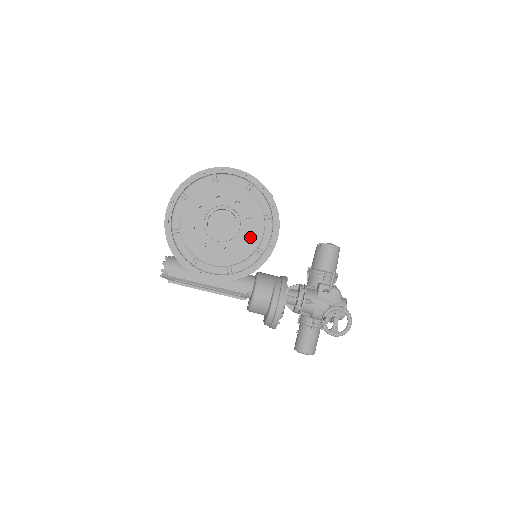
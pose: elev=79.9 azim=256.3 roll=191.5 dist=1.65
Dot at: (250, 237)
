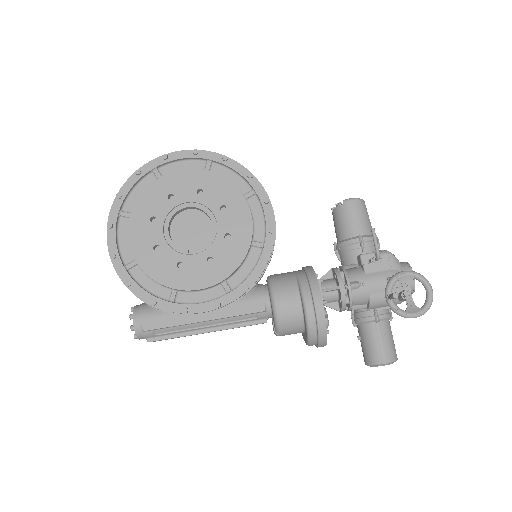
Dot at: (236, 230)
